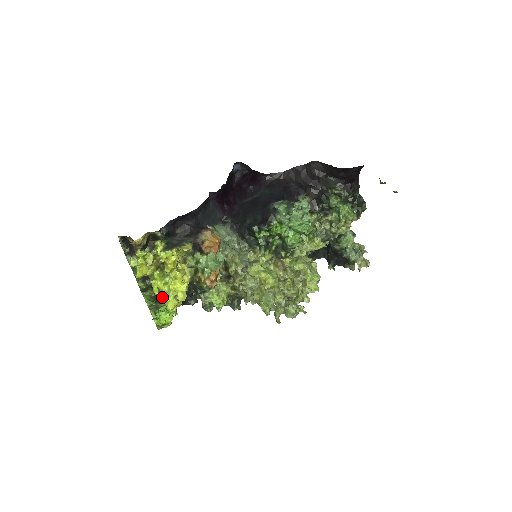
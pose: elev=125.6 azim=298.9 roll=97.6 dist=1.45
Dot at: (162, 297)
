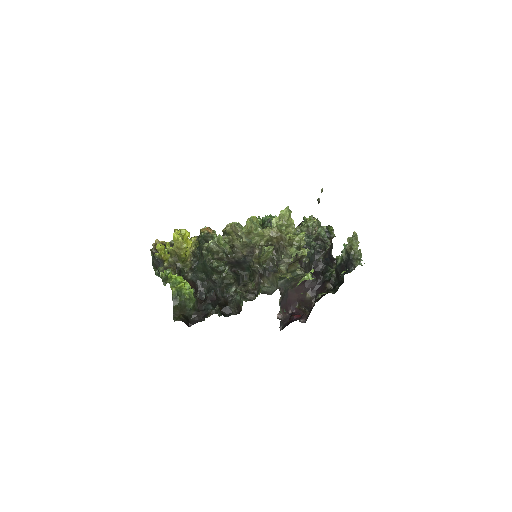
Dot at: (172, 248)
